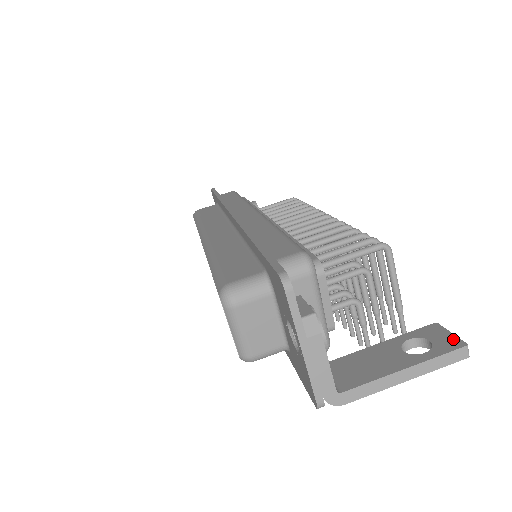
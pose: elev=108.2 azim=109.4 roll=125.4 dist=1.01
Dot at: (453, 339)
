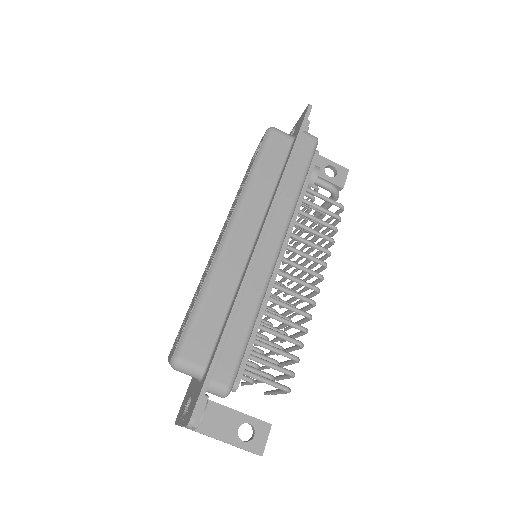
Dot at: (262, 446)
